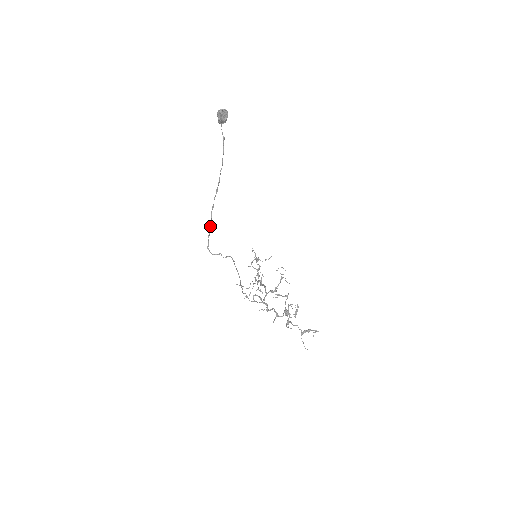
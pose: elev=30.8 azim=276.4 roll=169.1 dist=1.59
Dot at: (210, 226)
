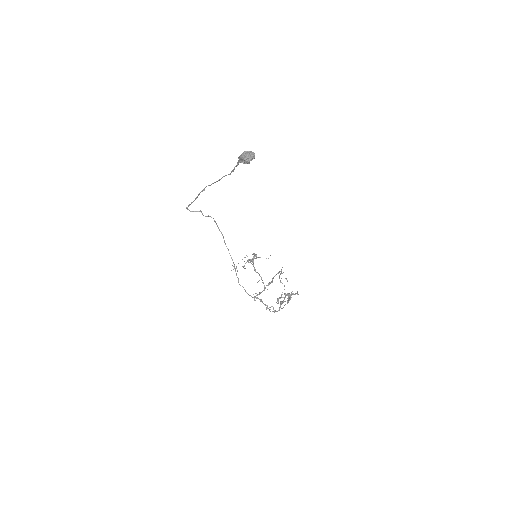
Dot at: (195, 199)
